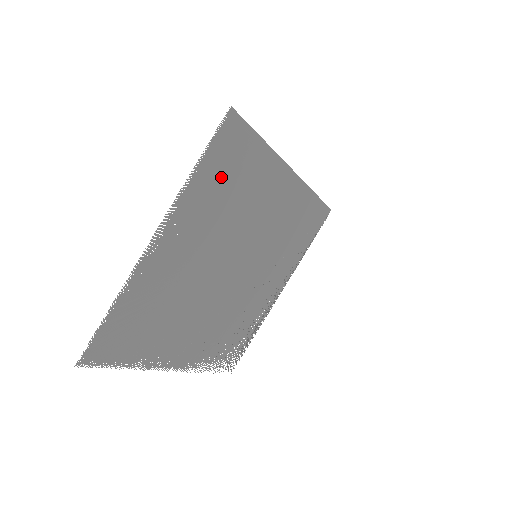
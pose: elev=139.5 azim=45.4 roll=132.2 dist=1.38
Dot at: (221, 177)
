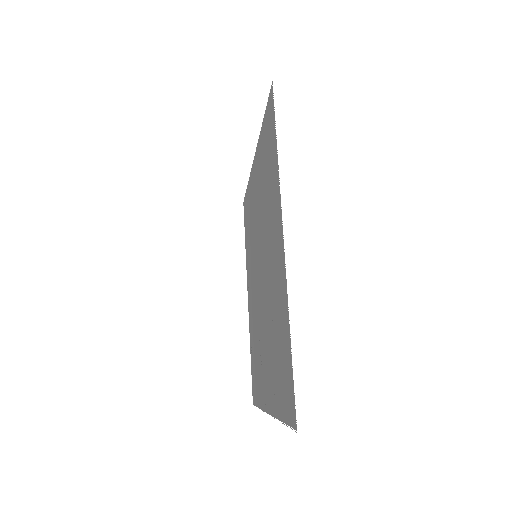
Dot at: (269, 163)
